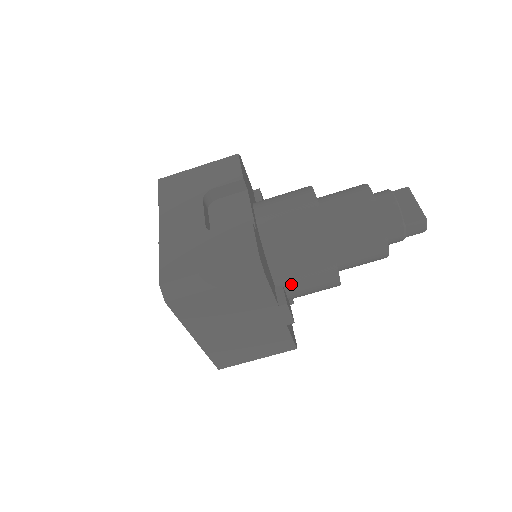
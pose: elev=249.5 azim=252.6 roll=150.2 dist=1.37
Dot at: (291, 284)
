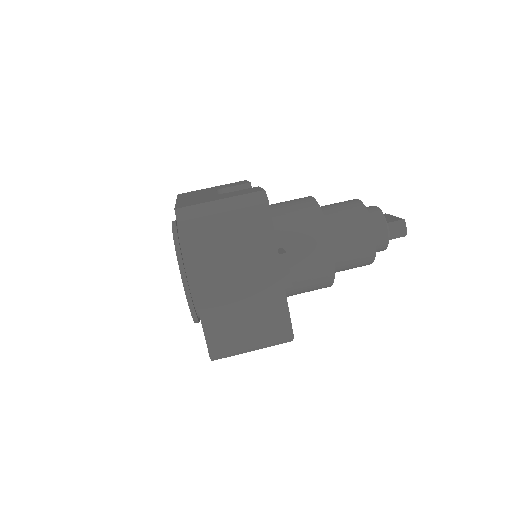
Dot at: (289, 255)
